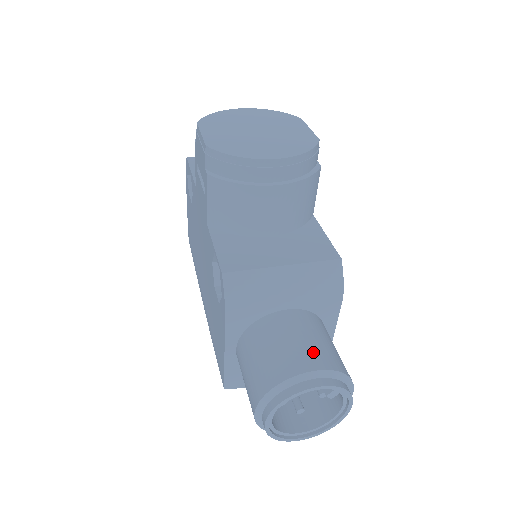
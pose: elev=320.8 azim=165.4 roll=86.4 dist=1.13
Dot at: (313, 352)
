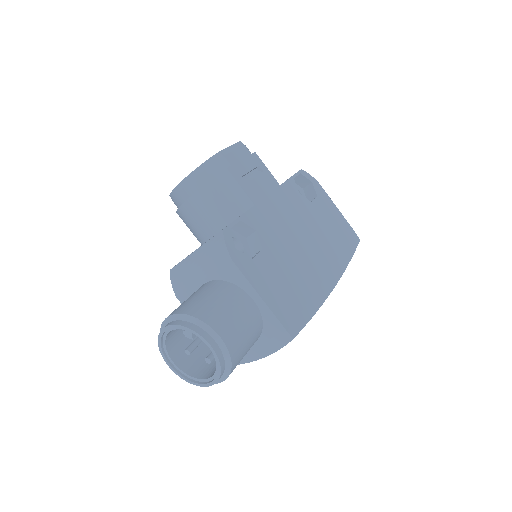
Dot at: (183, 305)
